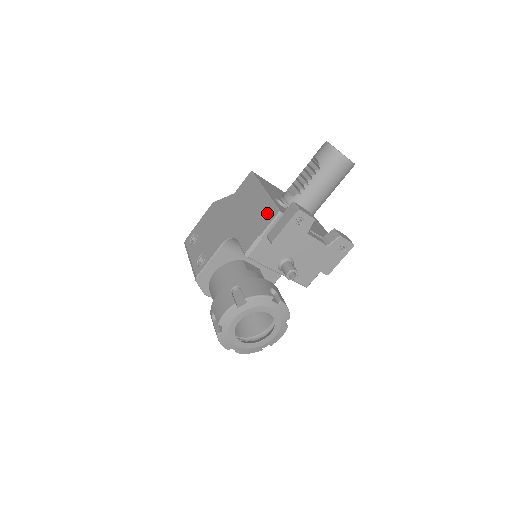
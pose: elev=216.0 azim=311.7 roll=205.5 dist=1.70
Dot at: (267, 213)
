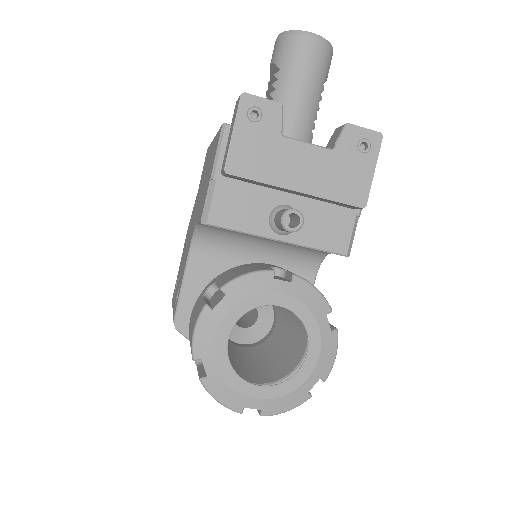
Dot at: (214, 148)
